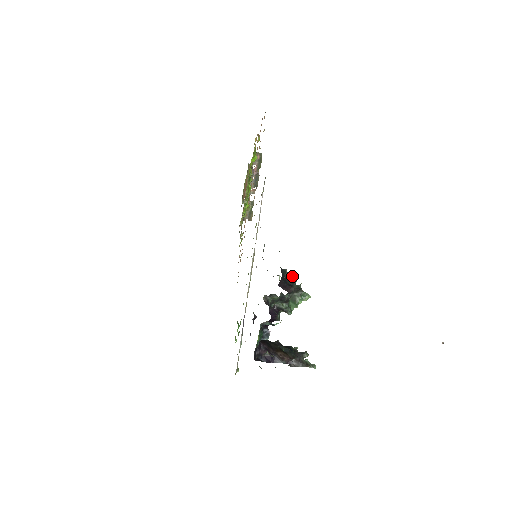
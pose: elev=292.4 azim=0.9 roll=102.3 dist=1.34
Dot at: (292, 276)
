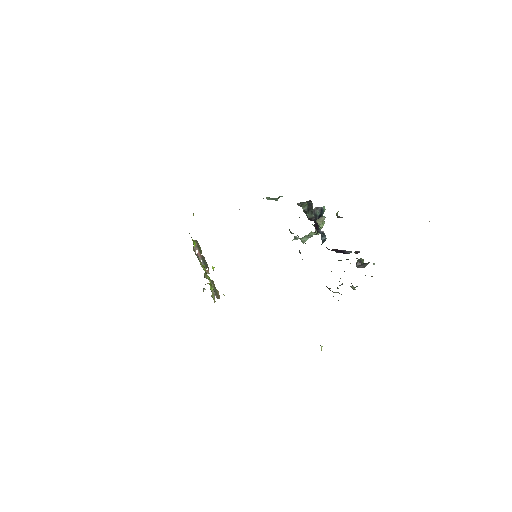
Dot at: occluded
